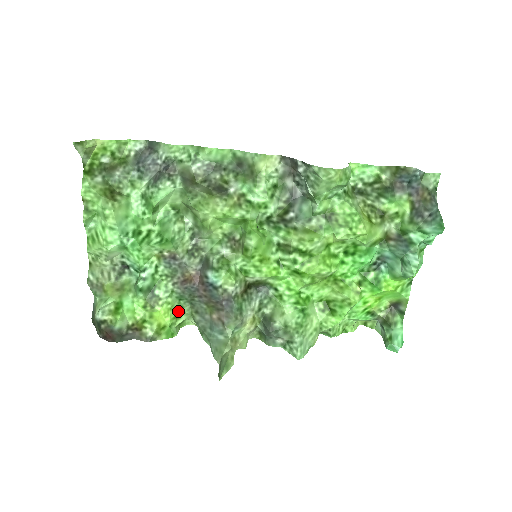
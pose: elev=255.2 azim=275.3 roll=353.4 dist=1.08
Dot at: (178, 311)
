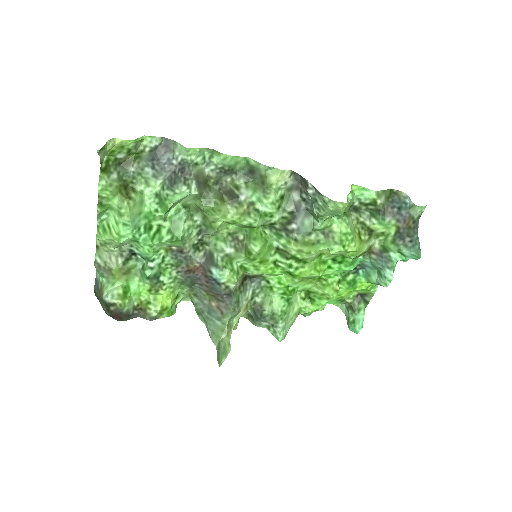
Dot at: (178, 292)
